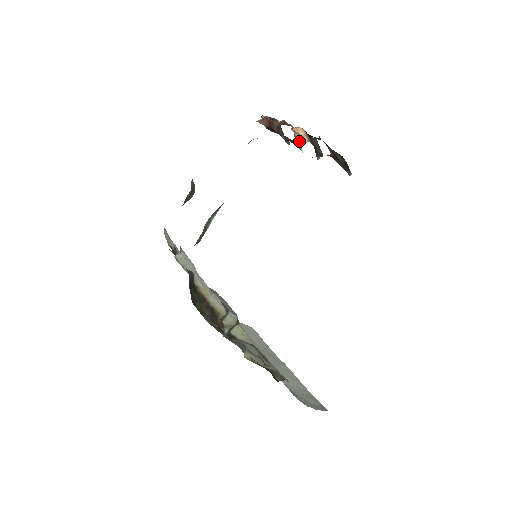
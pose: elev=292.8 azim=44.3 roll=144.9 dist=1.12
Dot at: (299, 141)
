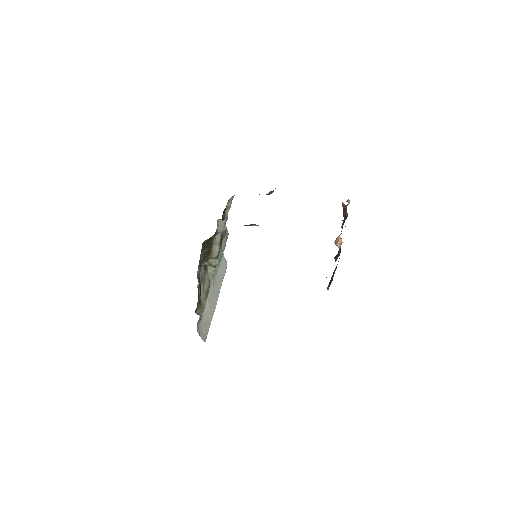
Dot at: (336, 242)
